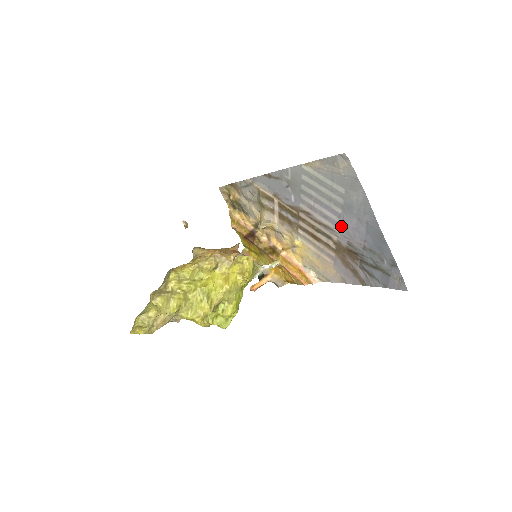
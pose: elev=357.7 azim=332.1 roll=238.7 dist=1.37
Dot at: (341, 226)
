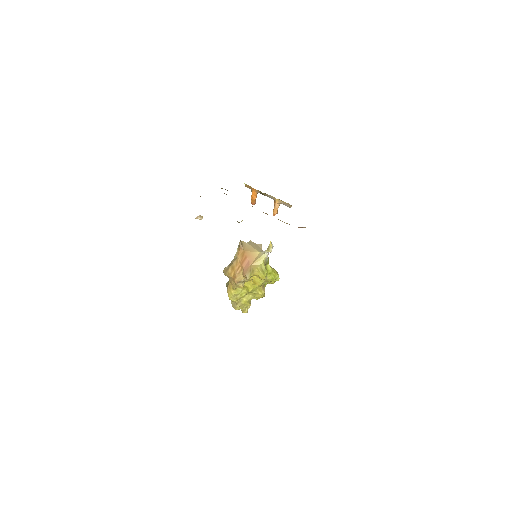
Dot at: occluded
